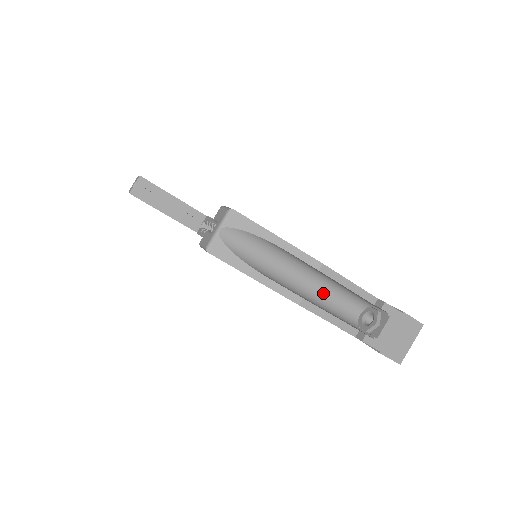
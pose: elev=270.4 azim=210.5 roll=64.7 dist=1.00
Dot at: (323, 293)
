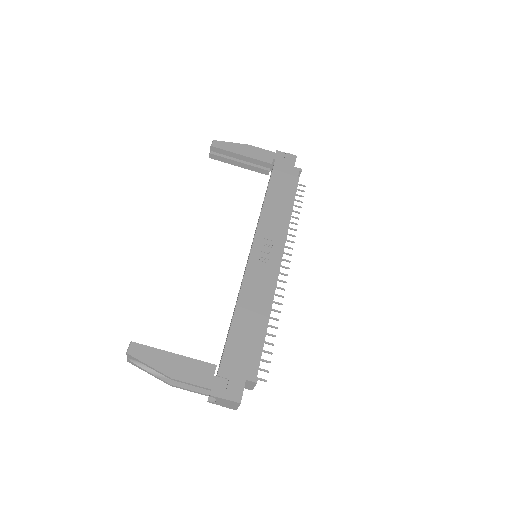
Dot at: occluded
